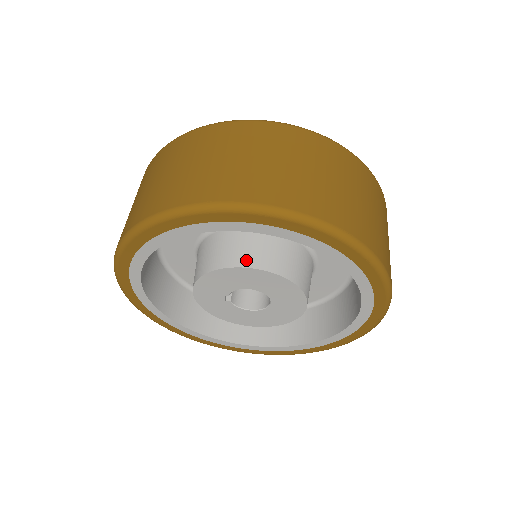
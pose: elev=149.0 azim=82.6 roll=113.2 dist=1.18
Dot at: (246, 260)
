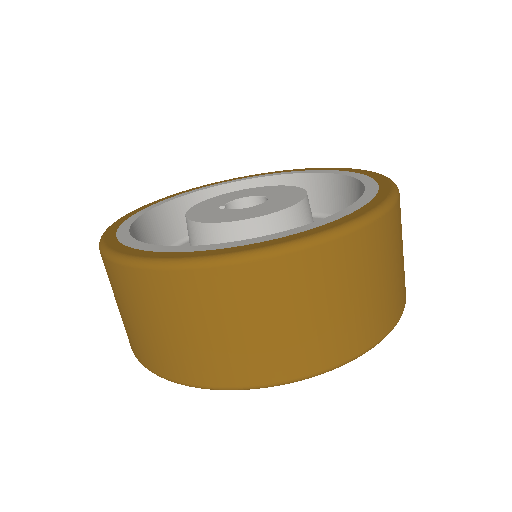
Dot at: occluded
